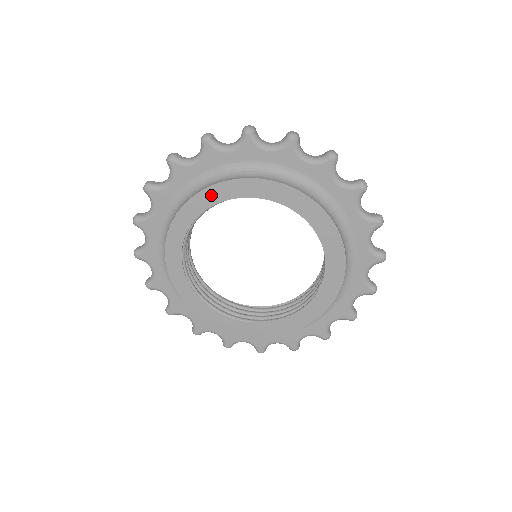
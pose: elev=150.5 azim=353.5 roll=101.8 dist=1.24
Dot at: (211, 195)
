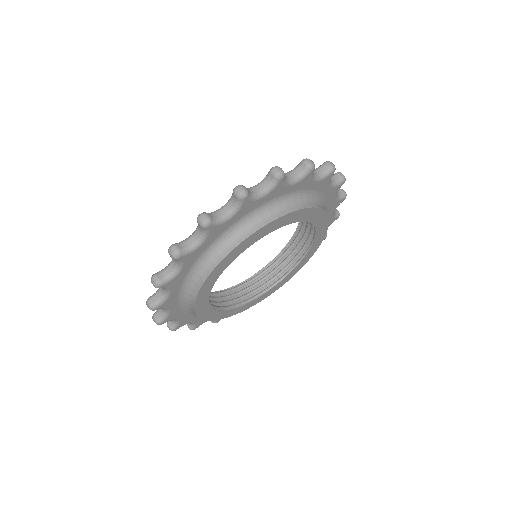
Dot at: (213, 277)
